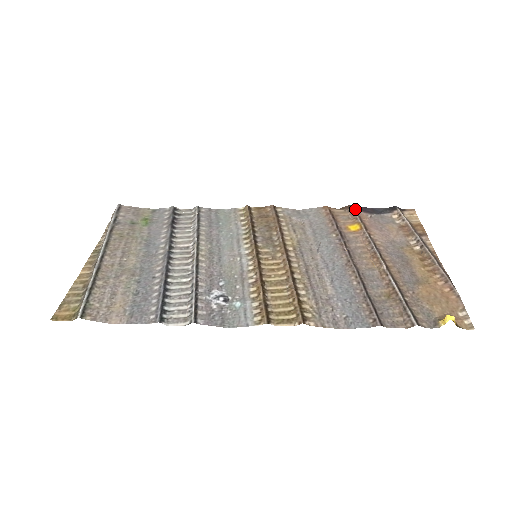
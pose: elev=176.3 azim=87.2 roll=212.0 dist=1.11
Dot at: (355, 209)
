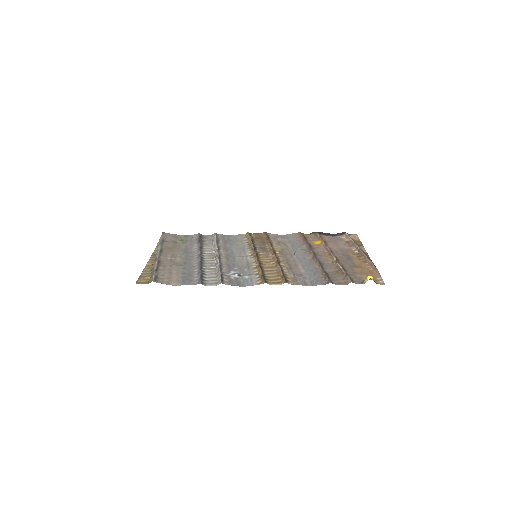
Dot at: (318, 233)
